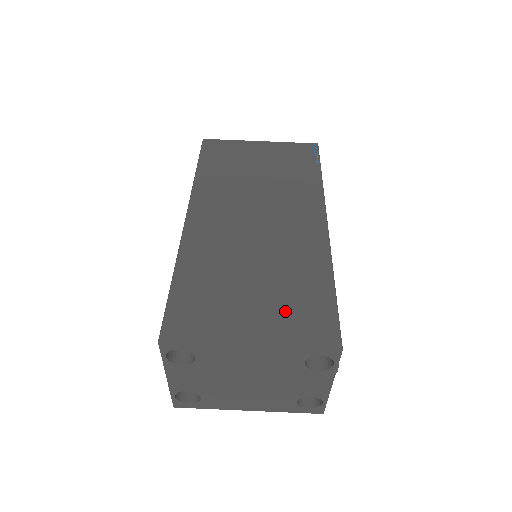
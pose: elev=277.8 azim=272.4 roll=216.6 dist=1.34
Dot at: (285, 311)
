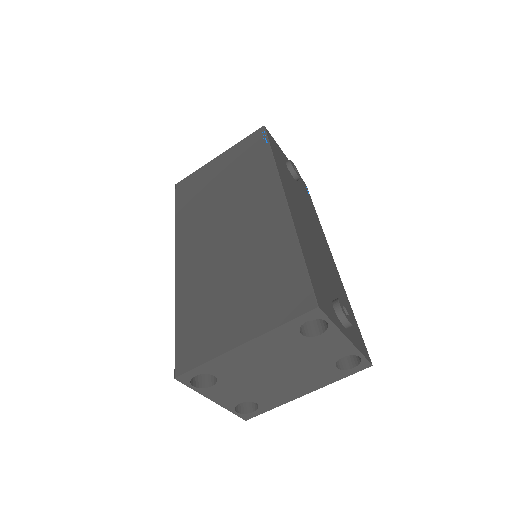
Dot at: (264, 298)
